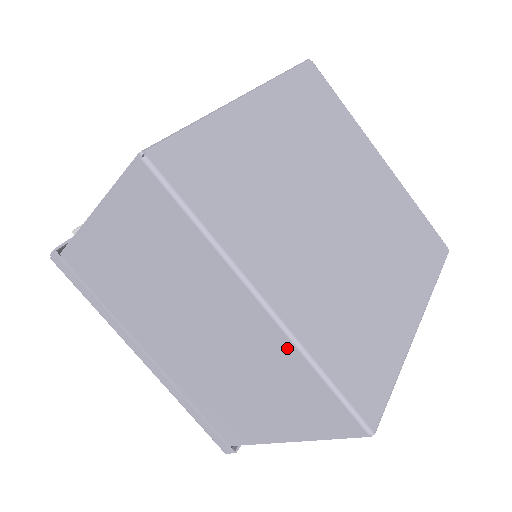
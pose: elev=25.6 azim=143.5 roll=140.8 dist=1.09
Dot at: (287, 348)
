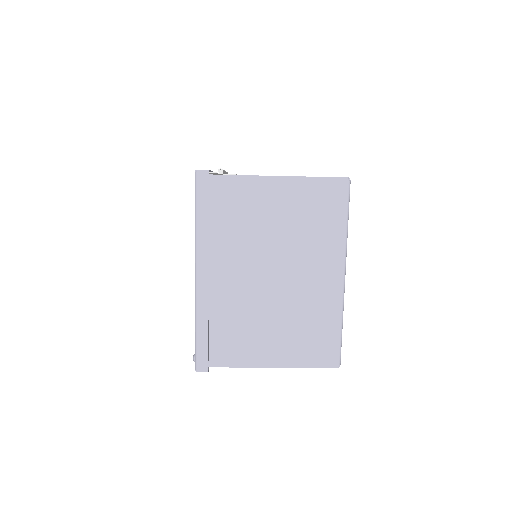
Dot at: (336, 304)
